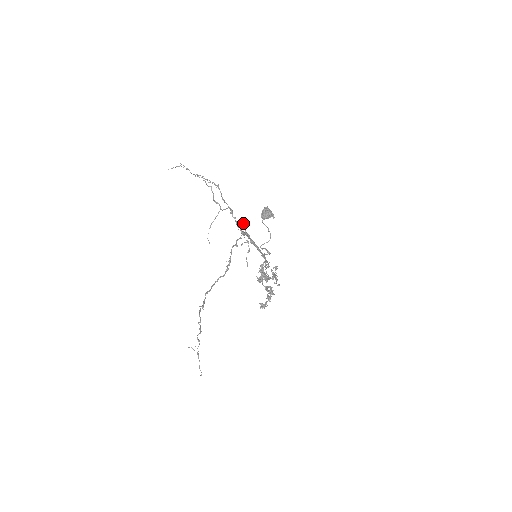
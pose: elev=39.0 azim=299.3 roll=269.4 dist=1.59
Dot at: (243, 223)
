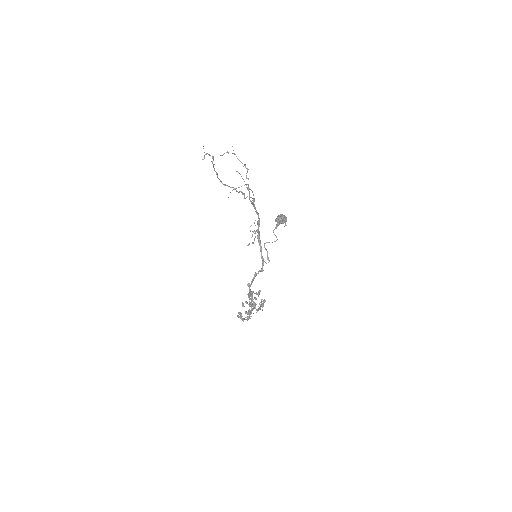
Dot at: (257, 222)
